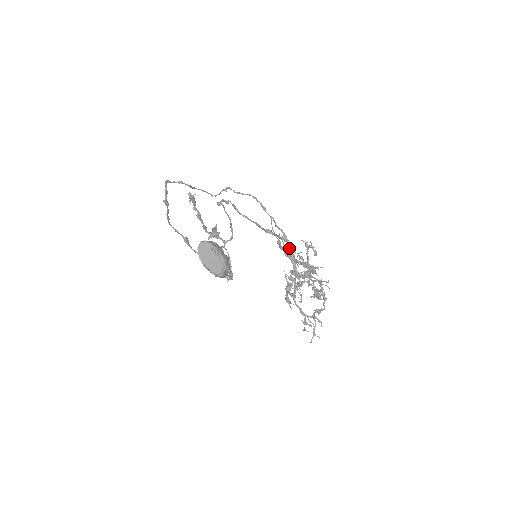
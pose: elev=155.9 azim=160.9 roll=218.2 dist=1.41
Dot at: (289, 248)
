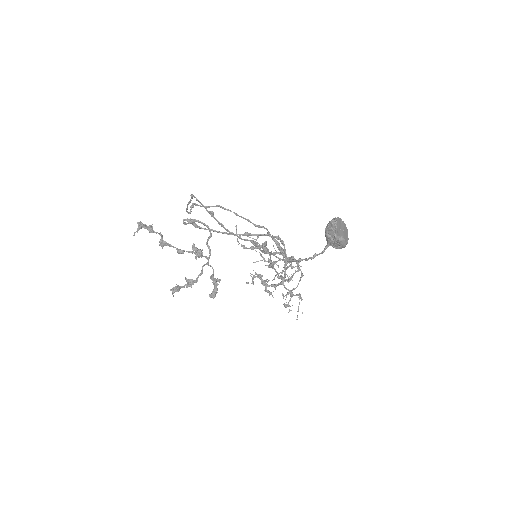
Dot at: (266, 244)
